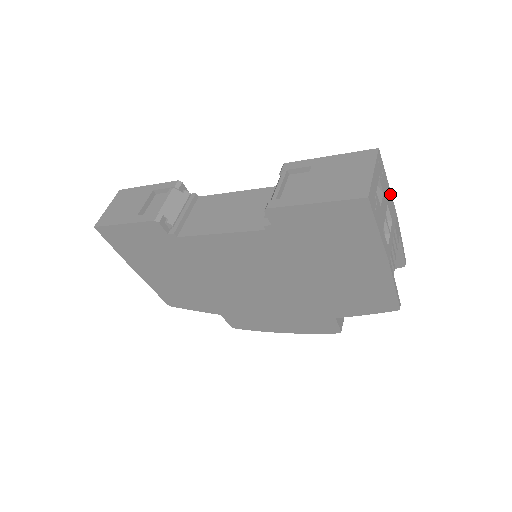
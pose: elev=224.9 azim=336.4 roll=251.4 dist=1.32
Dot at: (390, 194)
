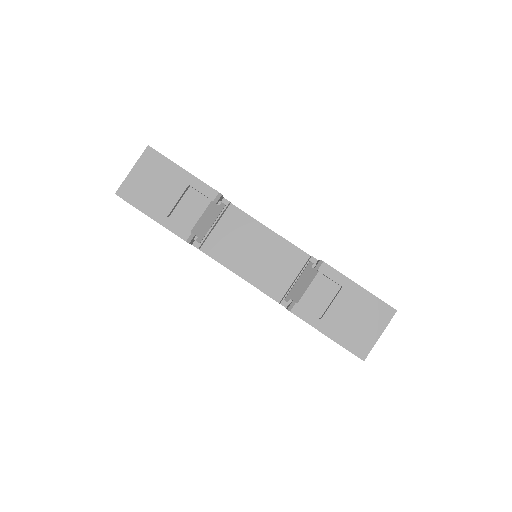
Dot at: occluded
